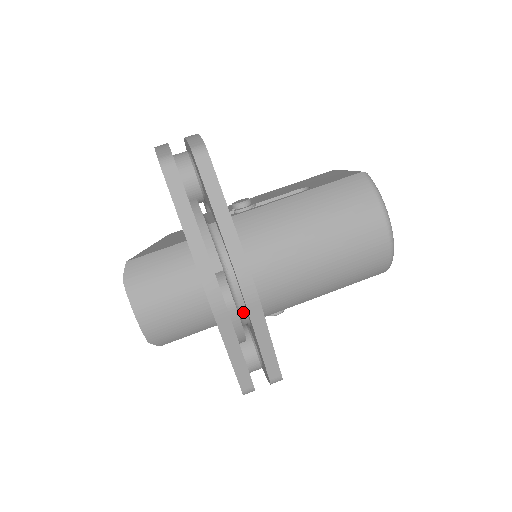
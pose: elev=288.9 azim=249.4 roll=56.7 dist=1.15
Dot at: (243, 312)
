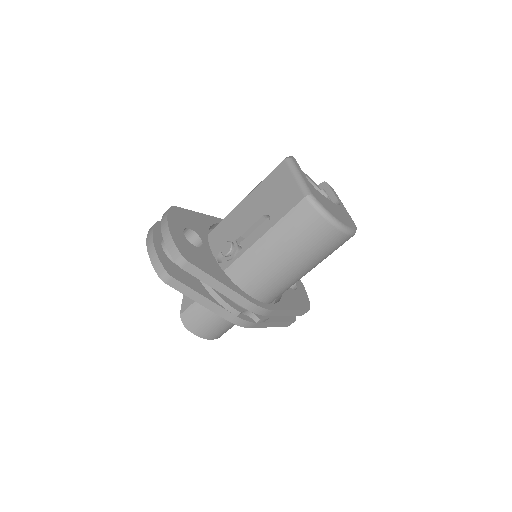
Dot at: occluded
